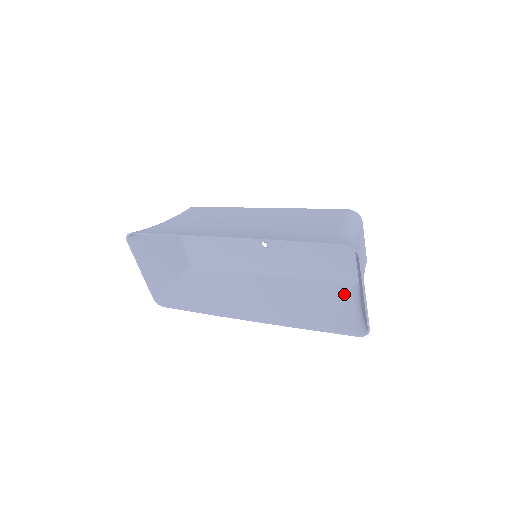
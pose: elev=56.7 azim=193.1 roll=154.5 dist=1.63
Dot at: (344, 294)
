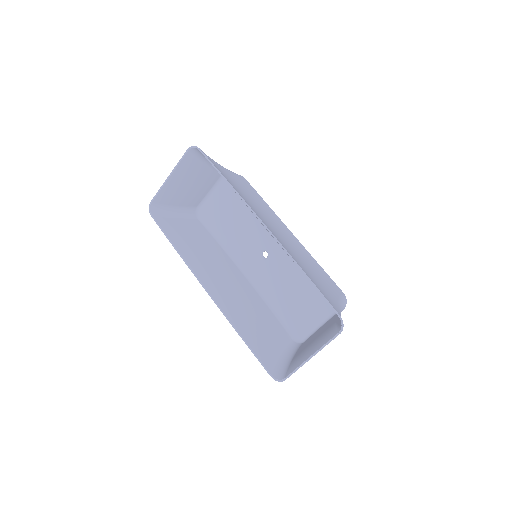
Dot at: (283, 340)
